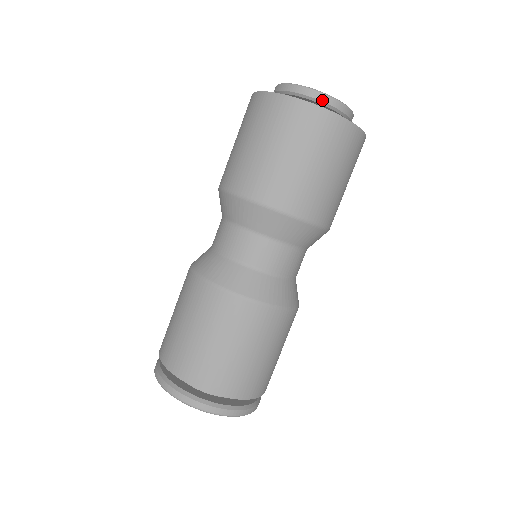
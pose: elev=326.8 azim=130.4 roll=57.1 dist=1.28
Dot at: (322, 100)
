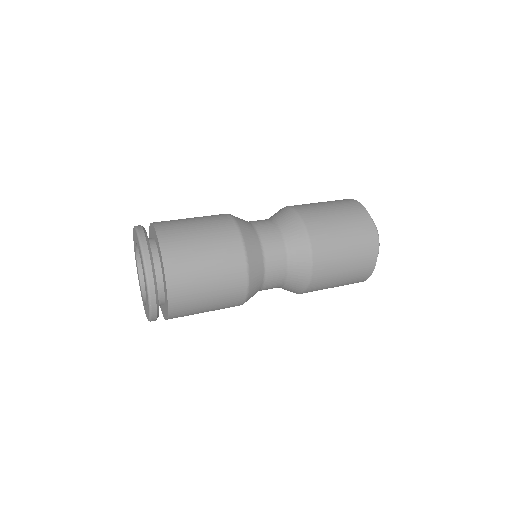
Dot at: occluded
